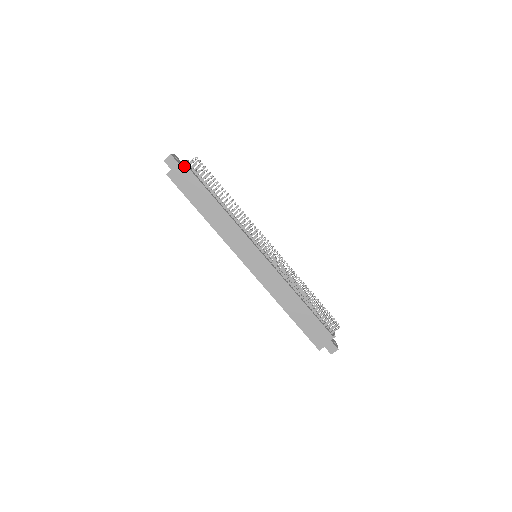
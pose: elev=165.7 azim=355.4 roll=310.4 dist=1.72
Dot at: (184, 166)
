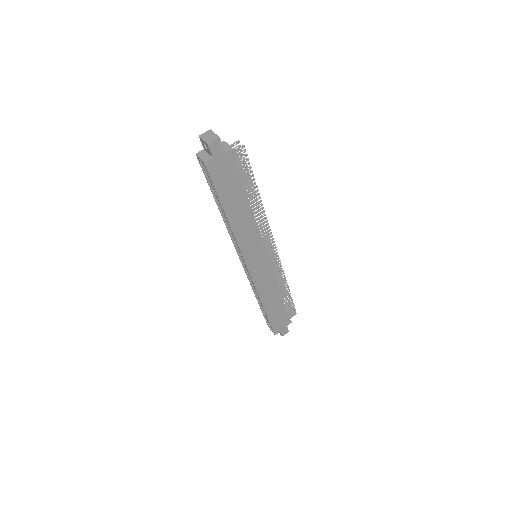
Dot at: (230, 156)
